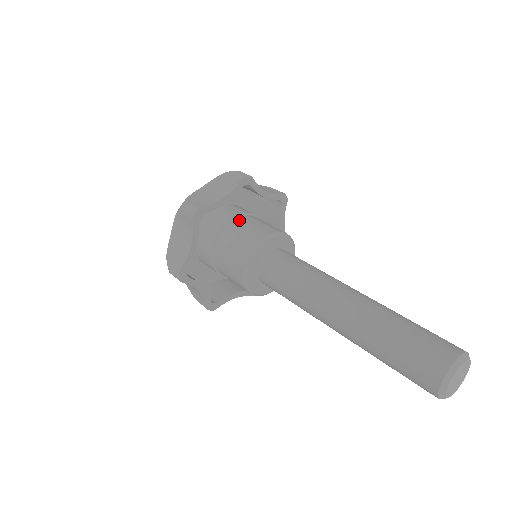
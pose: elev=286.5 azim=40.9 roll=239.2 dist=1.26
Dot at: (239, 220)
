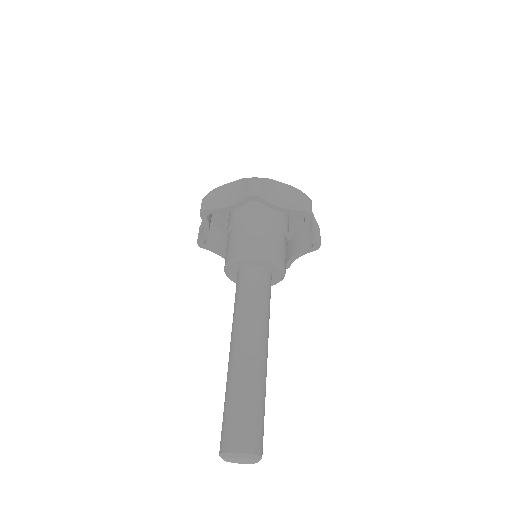
Dot at: (274, 227)
